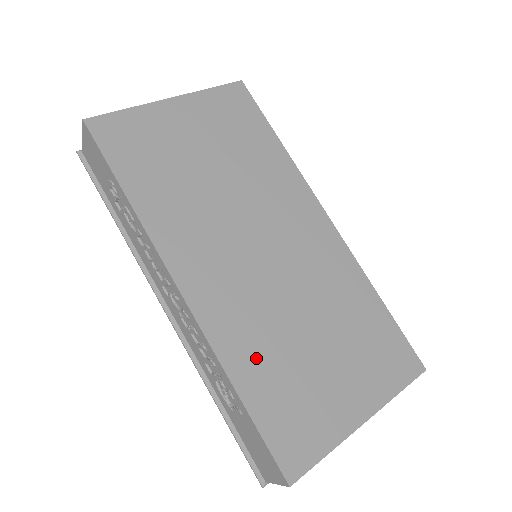
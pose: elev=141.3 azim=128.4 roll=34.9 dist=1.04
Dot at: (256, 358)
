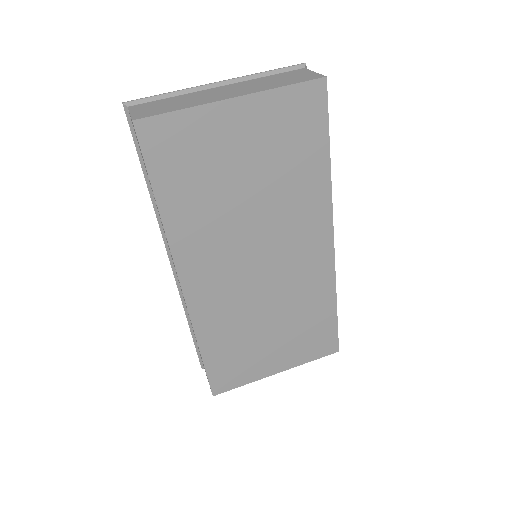
Dot at: (221, 334)
